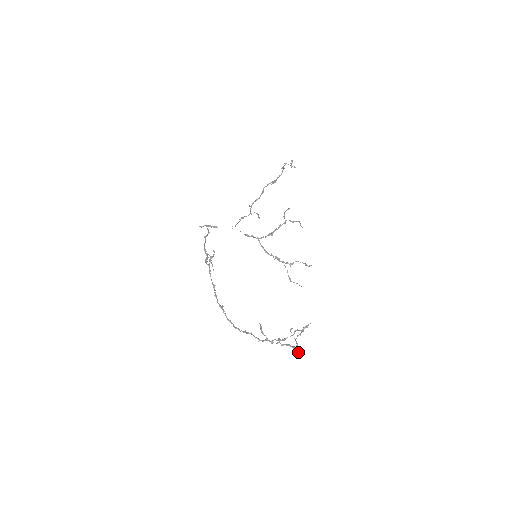
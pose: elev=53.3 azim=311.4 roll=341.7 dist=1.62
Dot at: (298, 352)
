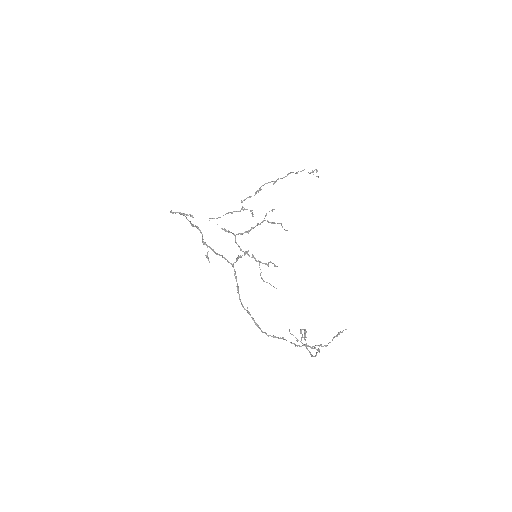
Dot at: (316, 355)
